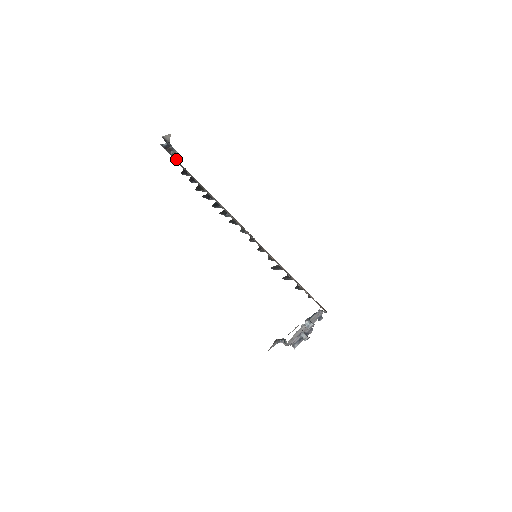
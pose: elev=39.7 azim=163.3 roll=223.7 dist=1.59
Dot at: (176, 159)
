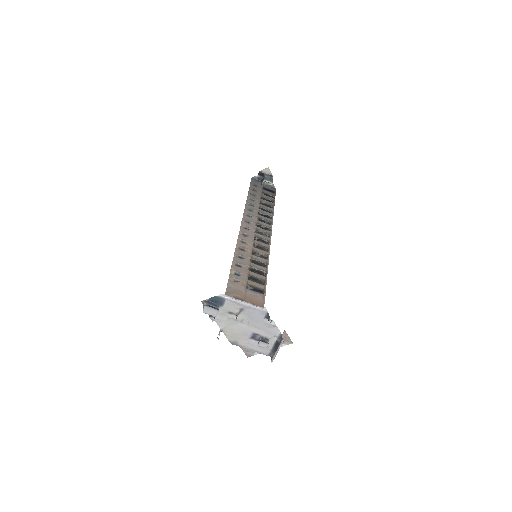
Dot at: (270, 187)
